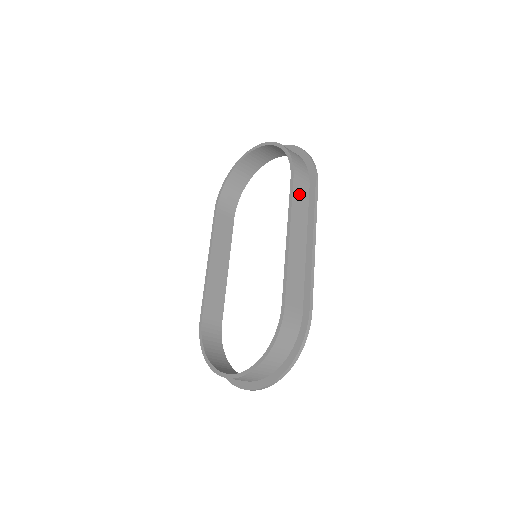
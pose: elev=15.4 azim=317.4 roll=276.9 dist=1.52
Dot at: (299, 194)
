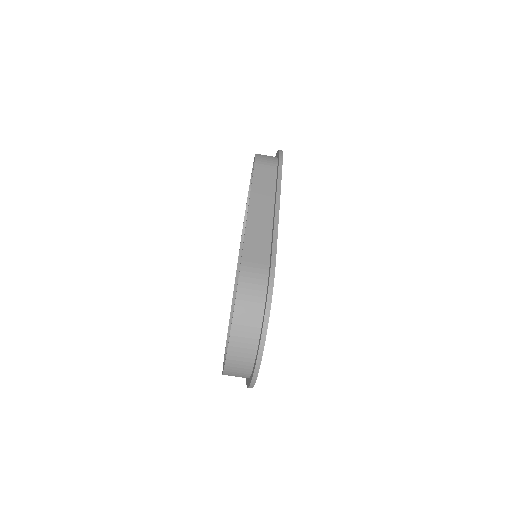
Dot at: (262, 176)
